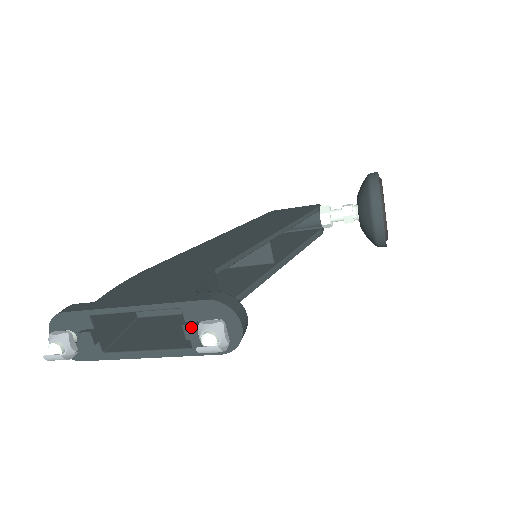
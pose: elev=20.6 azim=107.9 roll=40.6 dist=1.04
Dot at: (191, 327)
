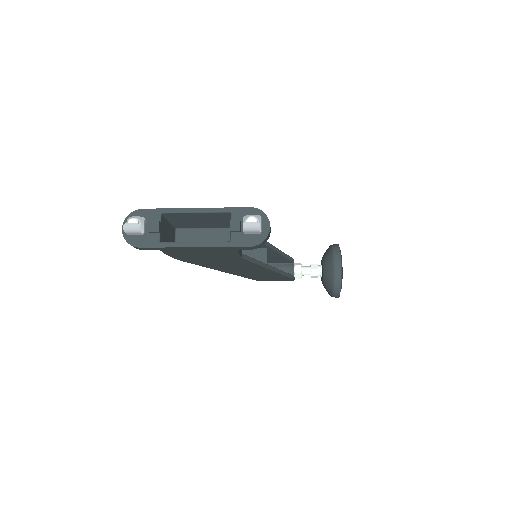
Dot at: (236, 222)
